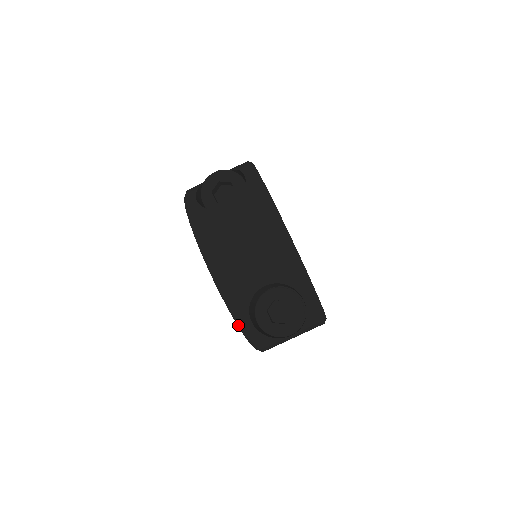
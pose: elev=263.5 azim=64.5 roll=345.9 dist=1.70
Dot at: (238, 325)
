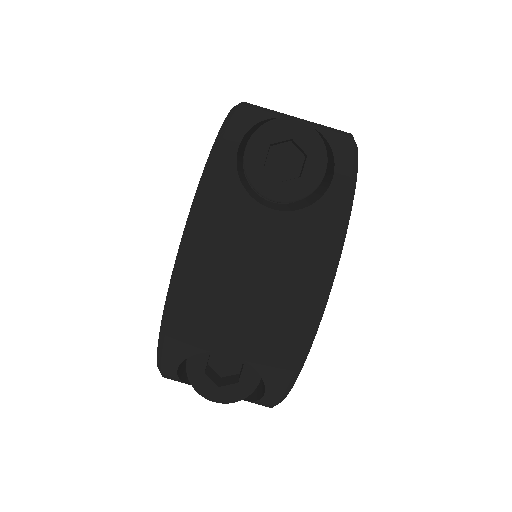
Dot at: (158, 357)
